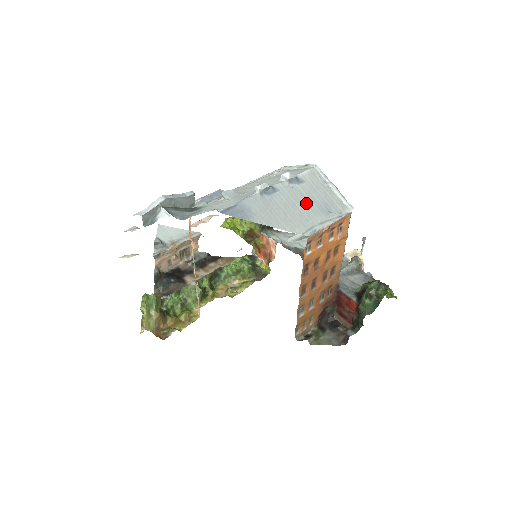
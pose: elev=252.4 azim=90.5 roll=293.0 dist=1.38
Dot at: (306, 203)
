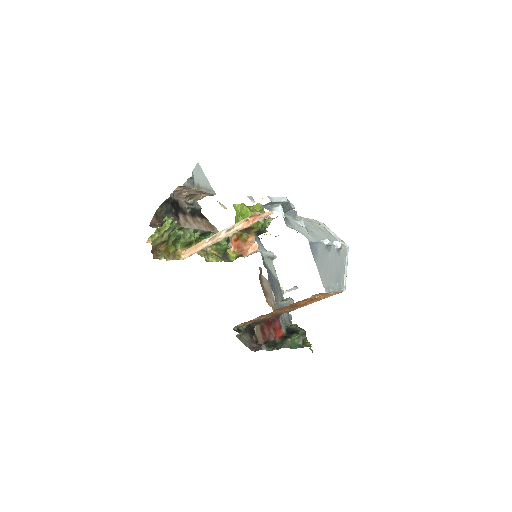
Dot at: (334, 269)
